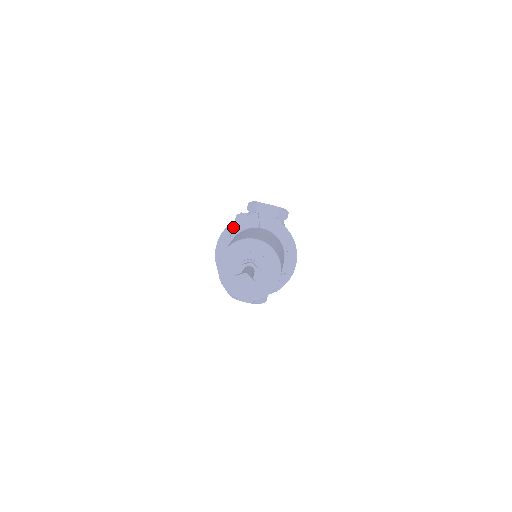
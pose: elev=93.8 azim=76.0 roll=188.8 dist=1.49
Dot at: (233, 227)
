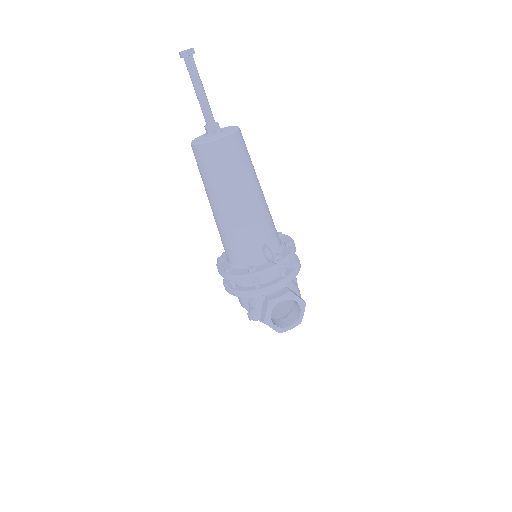
Dot at: occluded
